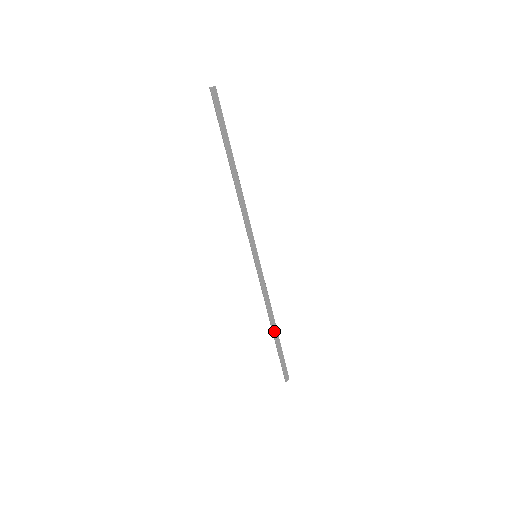
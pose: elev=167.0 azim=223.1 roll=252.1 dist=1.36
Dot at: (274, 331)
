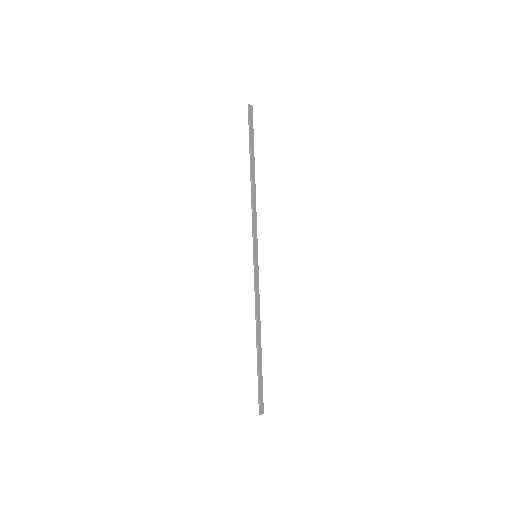
Dot at: (258, 344)
